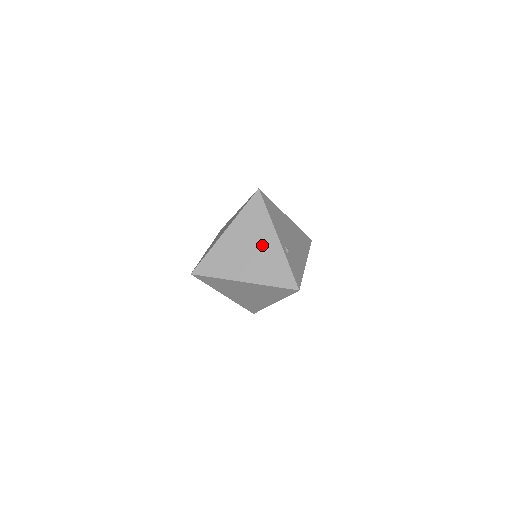
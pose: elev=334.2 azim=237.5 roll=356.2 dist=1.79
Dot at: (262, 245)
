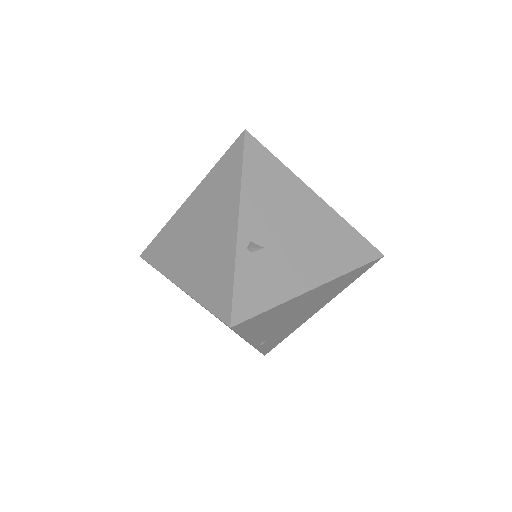
Dot at: (216, 229)
